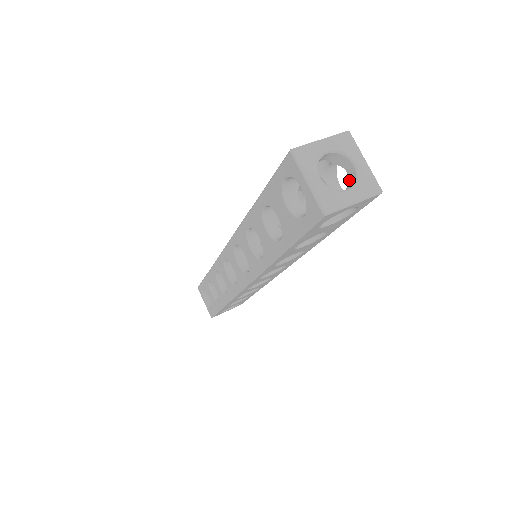
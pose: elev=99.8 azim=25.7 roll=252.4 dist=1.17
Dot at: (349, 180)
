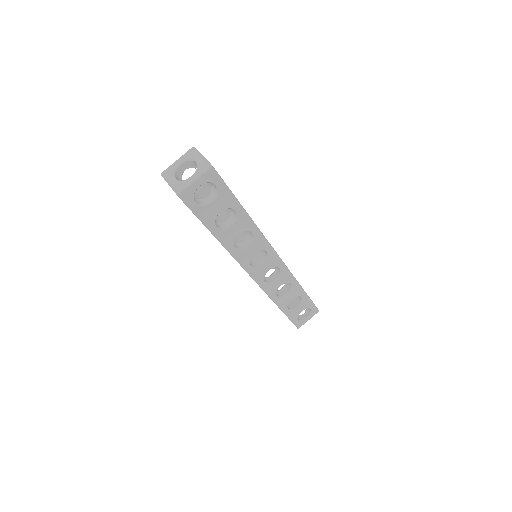
Dot at: occluded
